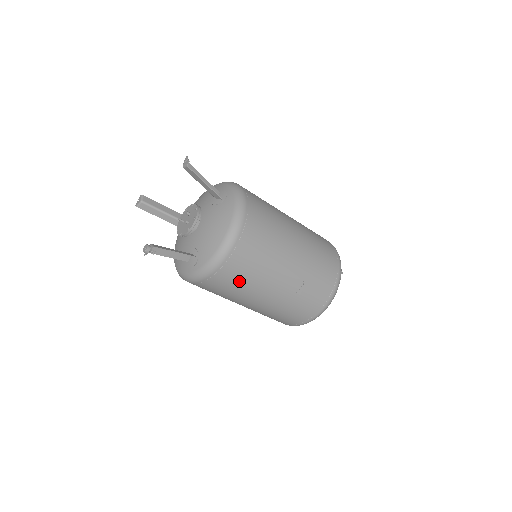
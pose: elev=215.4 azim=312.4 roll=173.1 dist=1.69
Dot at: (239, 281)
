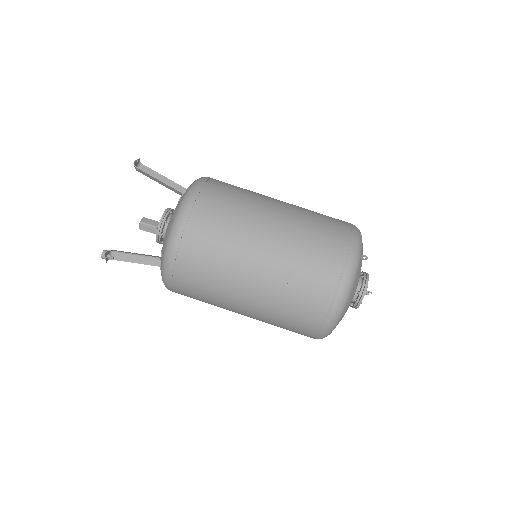
Dot at: (204, 277)
